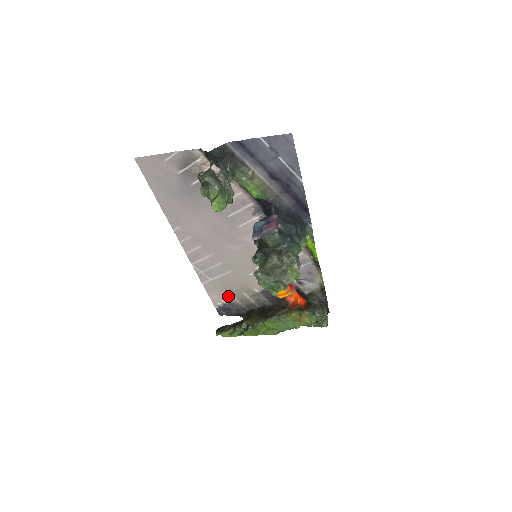
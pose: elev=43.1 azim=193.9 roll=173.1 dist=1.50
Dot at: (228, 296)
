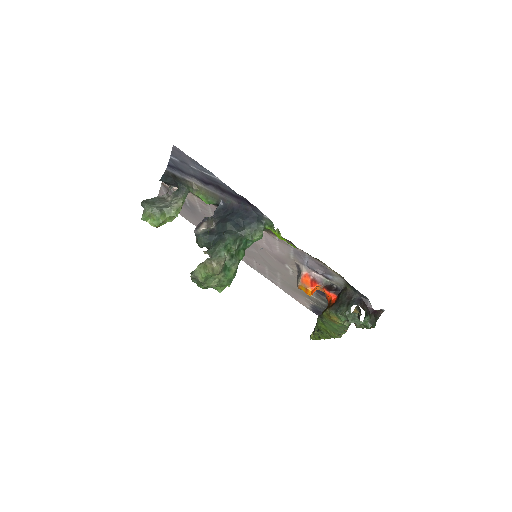
Dot at: (304, 298)
